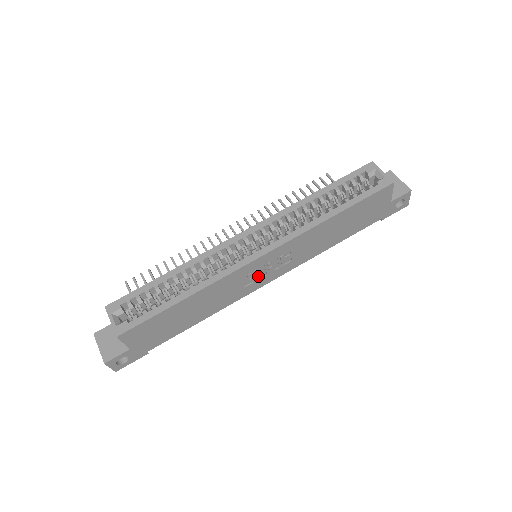
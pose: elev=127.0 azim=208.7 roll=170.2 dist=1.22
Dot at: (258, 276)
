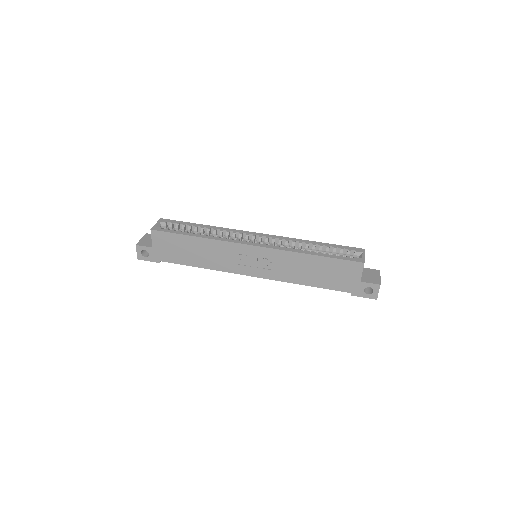
Dot at: (245, 262)
